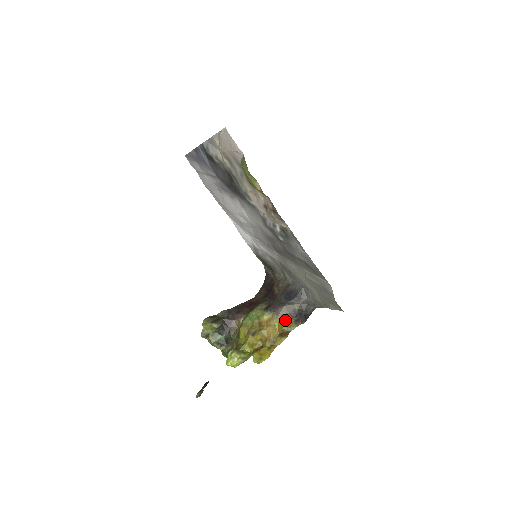
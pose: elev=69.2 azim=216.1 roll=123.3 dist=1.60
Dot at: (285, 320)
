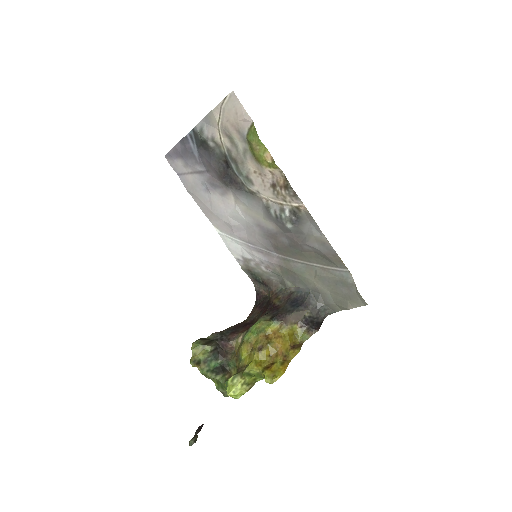
Dot at: (295, 330)
